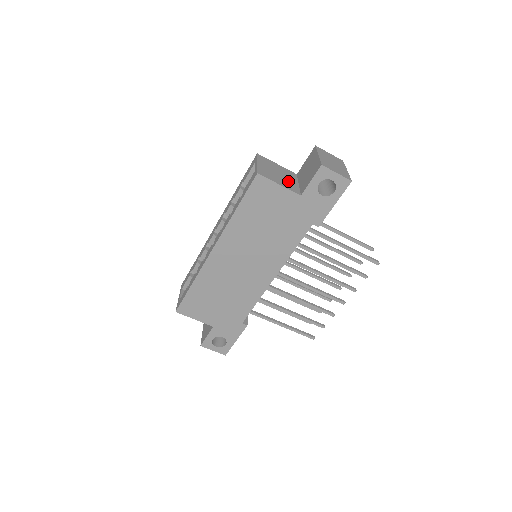
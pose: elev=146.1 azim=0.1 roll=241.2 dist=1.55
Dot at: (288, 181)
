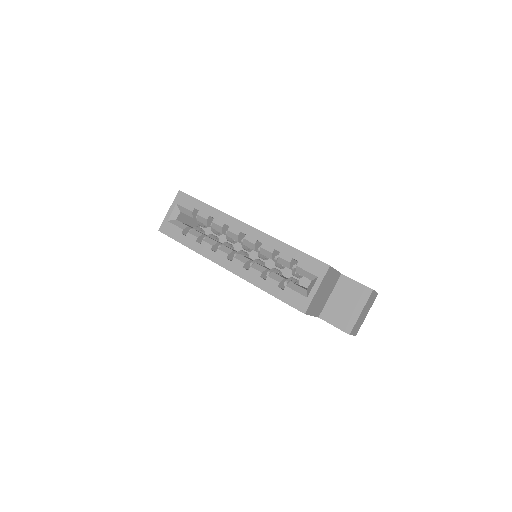
Dot at: (324, 300)
